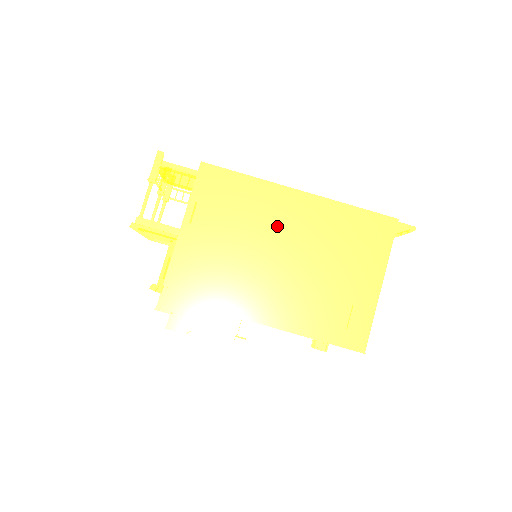
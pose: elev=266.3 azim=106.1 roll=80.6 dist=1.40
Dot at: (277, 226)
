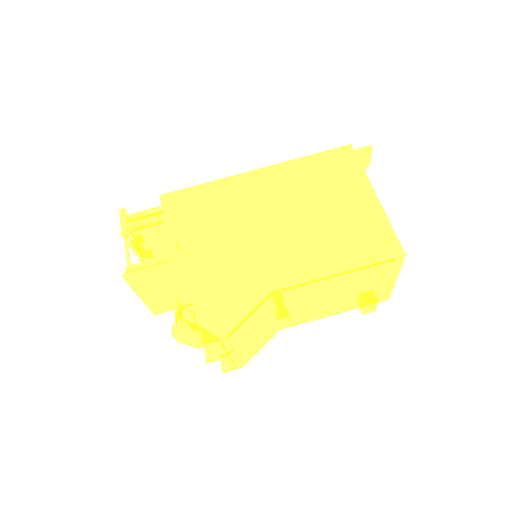
Dot at: (254, 203)
